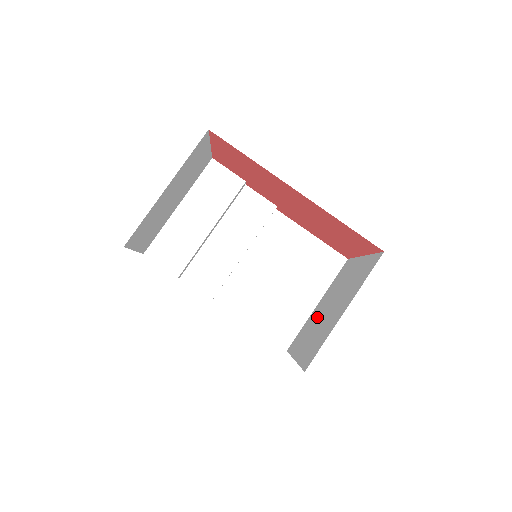
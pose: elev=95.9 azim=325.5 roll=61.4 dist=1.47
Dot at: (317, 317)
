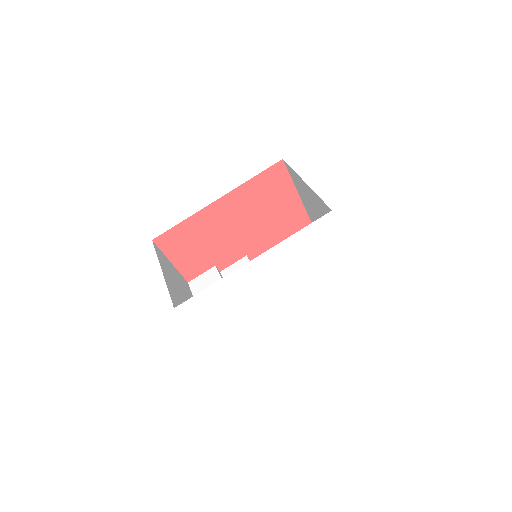
Dot at: occluded
